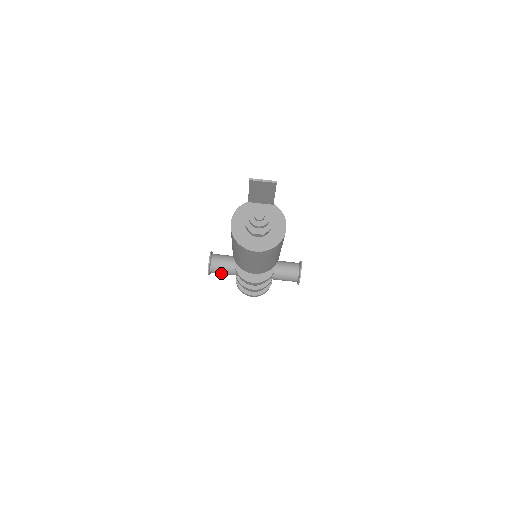
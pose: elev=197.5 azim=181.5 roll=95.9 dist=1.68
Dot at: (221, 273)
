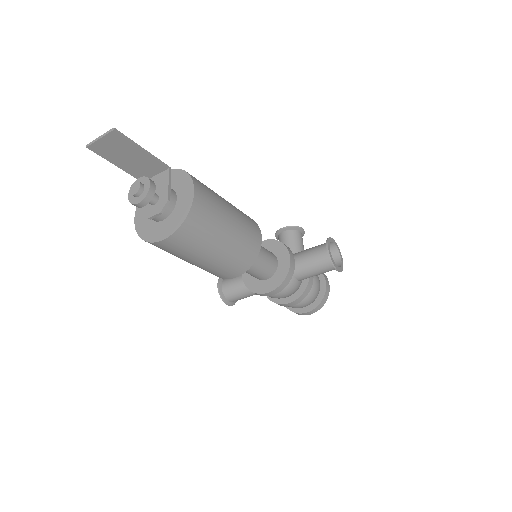
Dot at: (241, 297)
